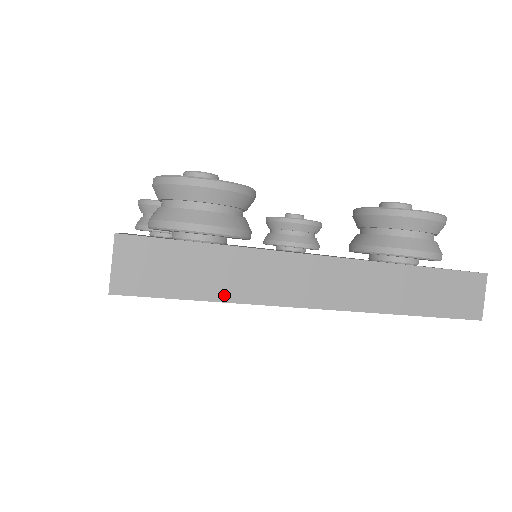
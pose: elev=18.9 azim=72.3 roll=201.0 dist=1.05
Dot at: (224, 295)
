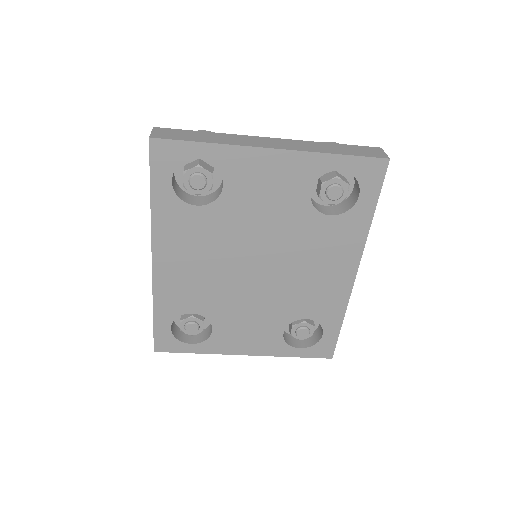
Dot at: (213, 142)
